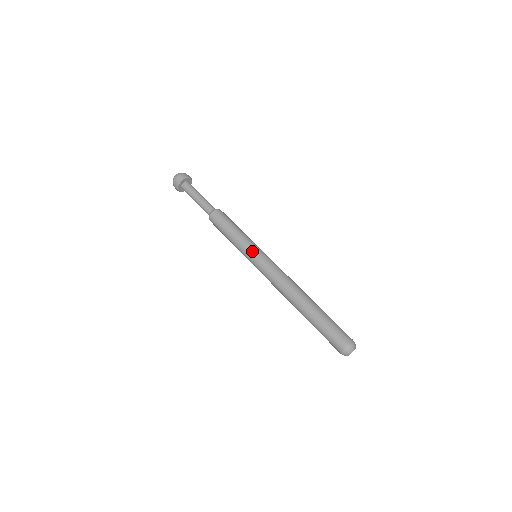
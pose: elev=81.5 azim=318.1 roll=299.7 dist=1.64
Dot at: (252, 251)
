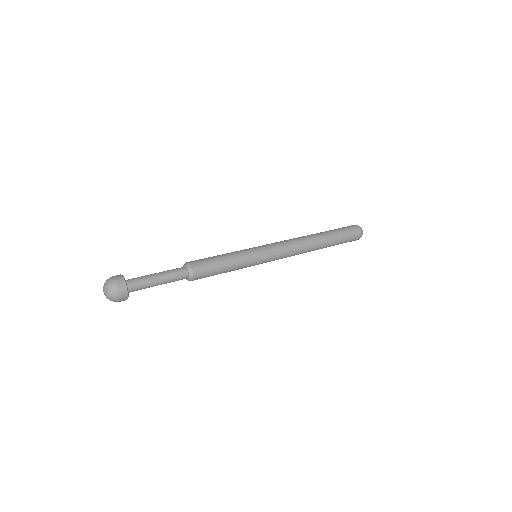
Dot at: (258, 263)
